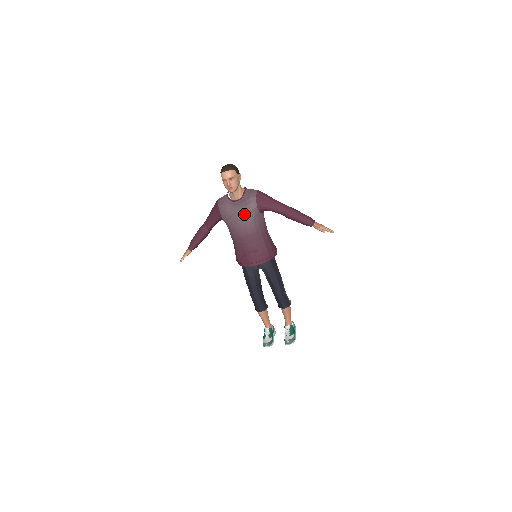
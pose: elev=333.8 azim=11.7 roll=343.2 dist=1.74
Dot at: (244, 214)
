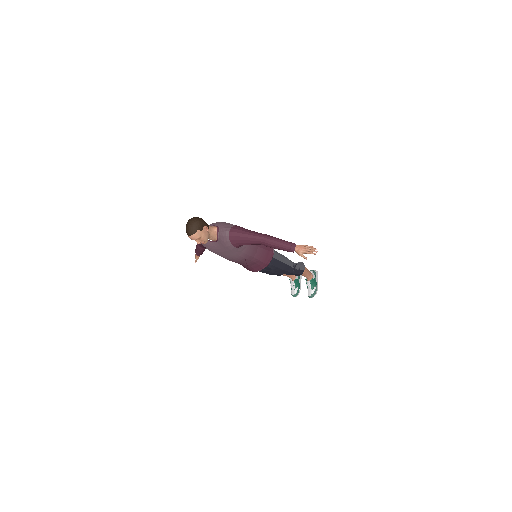
Dot at: (226, 253)
